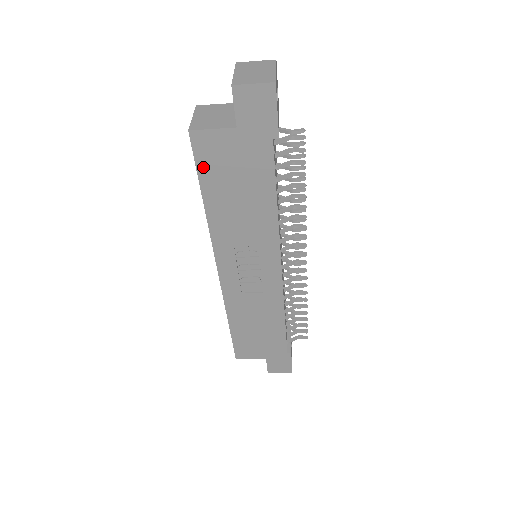
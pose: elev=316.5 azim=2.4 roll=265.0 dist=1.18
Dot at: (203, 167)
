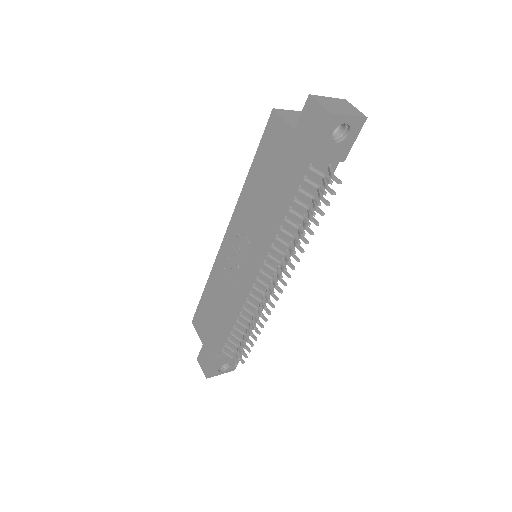
Dot at: (264, 143)
